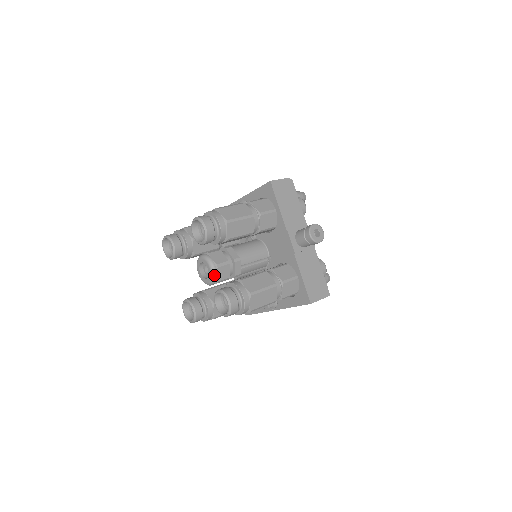
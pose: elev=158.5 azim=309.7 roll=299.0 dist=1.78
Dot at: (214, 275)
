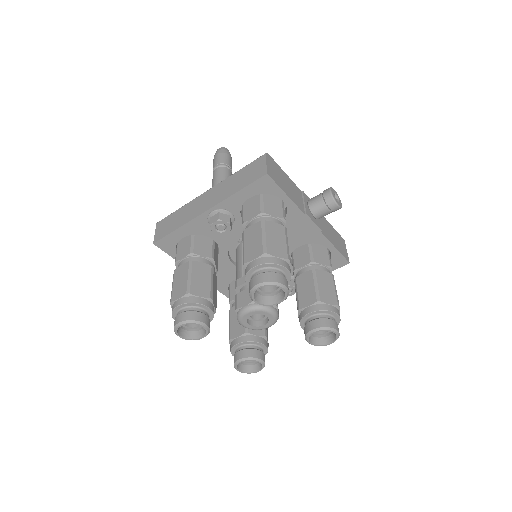
Dot at: (277, 317)
